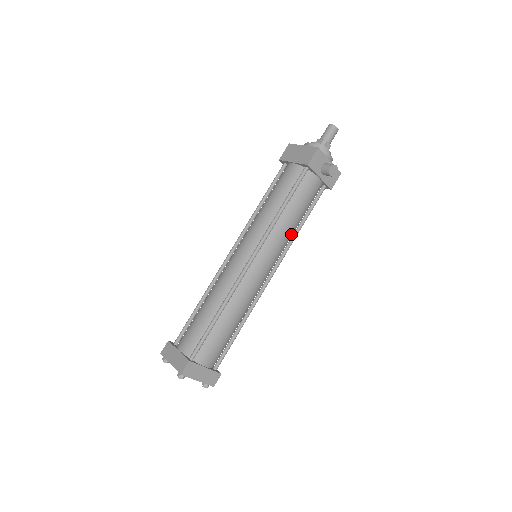
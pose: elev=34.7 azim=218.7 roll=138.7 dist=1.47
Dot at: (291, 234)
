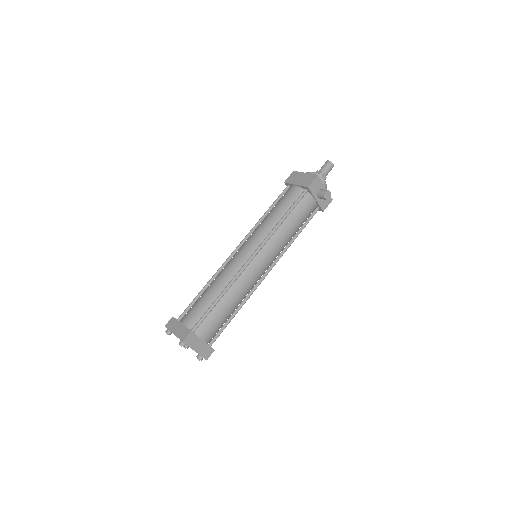
Dot at: (287, 242)
